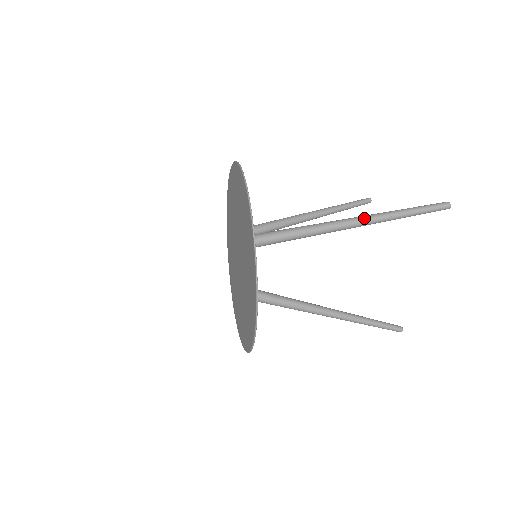
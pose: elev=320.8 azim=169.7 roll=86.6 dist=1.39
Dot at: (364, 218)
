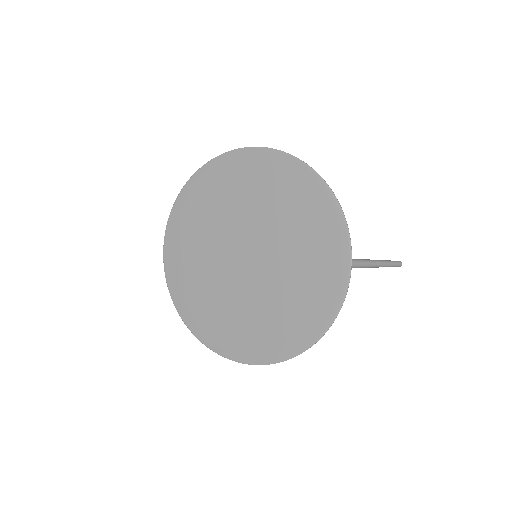
Dot at: (365, 264)
